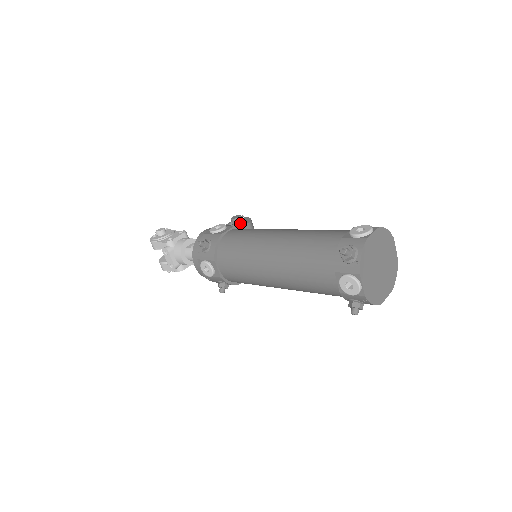
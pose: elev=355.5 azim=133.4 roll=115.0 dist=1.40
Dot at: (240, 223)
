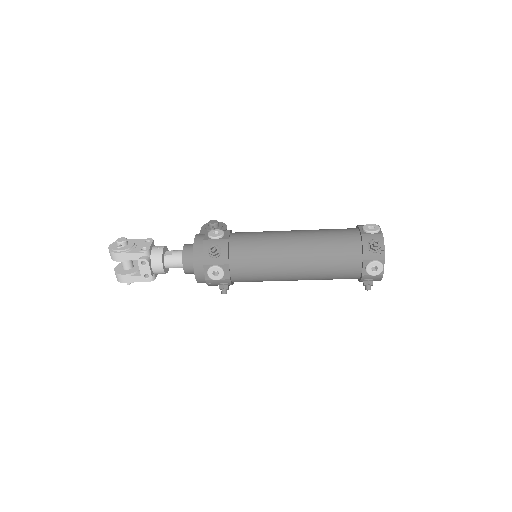
Dot at: (221, 227)
